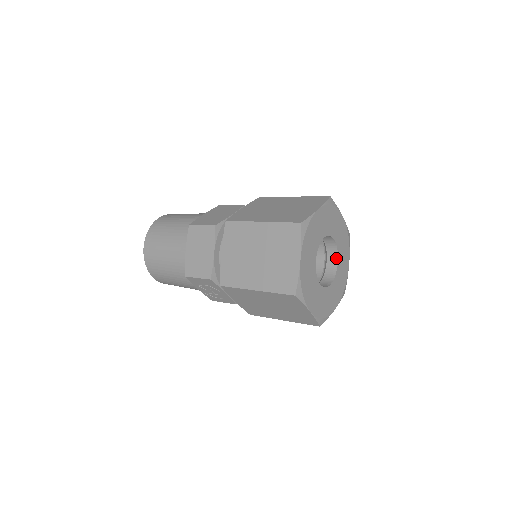
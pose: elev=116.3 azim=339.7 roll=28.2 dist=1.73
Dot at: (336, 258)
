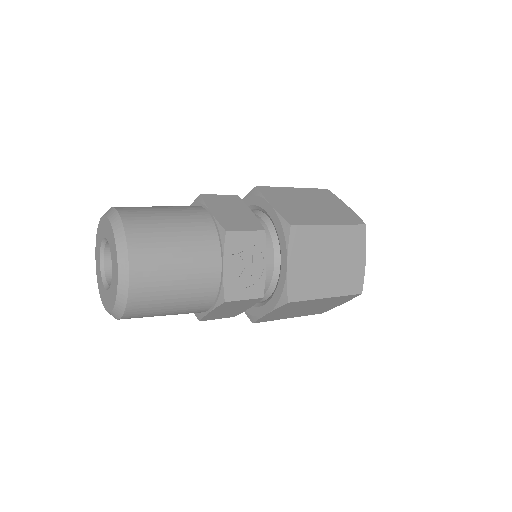
Dot at: occluded
